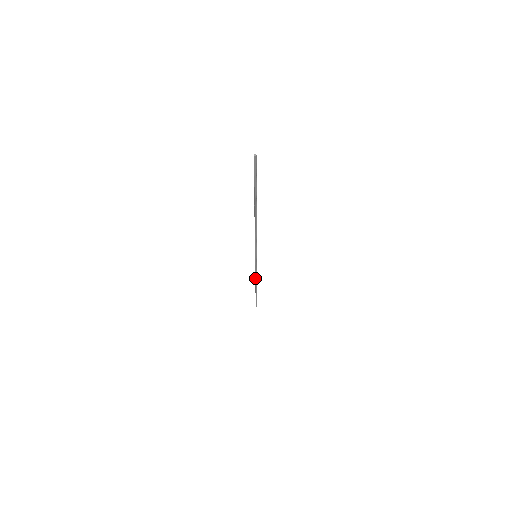
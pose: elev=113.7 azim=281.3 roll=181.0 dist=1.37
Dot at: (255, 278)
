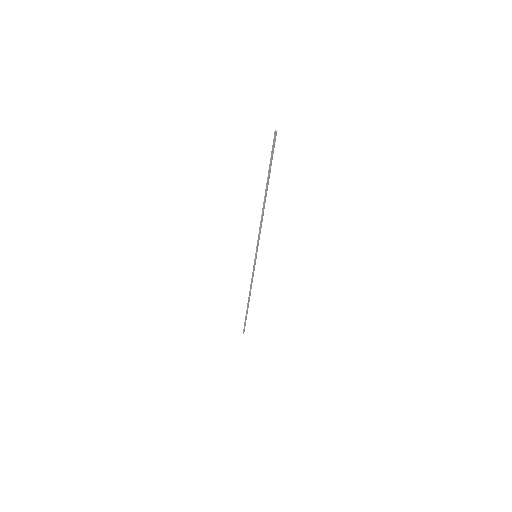
Dot at: (250, 287)
